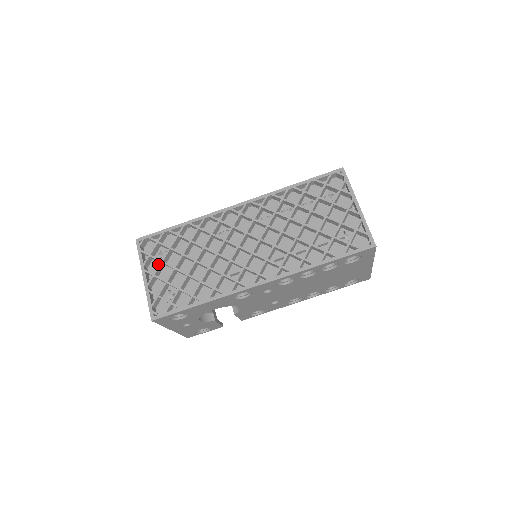
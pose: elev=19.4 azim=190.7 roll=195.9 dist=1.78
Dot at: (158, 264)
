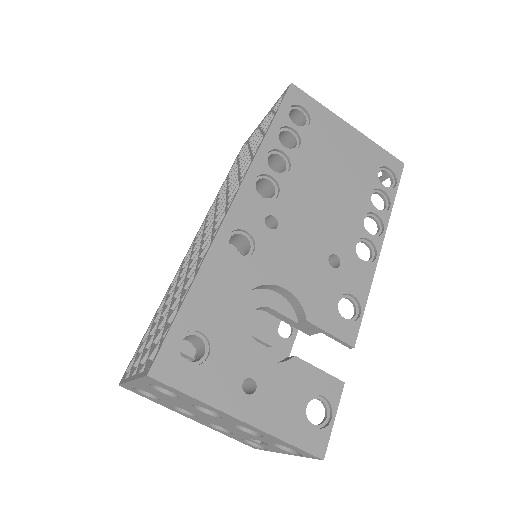
Dot at: occluded
